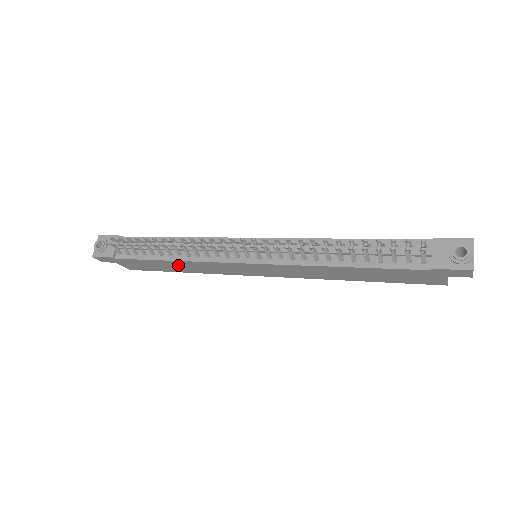
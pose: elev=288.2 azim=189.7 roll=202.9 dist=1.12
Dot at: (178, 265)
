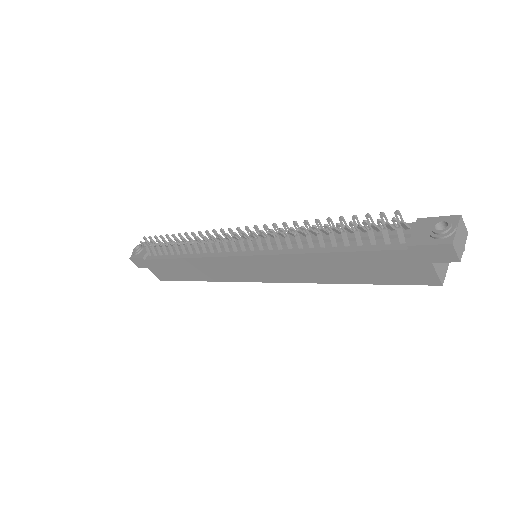
Dot at: (191, 267)
